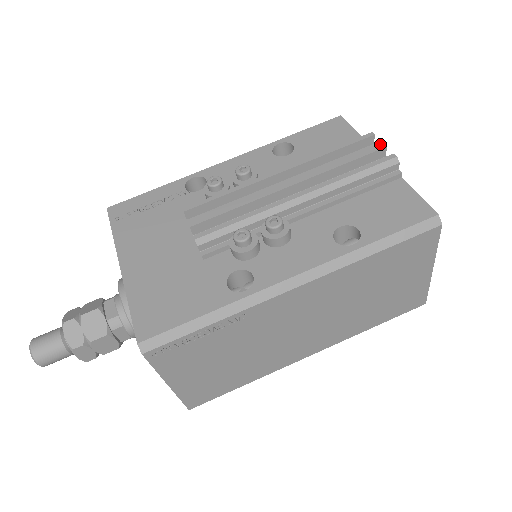
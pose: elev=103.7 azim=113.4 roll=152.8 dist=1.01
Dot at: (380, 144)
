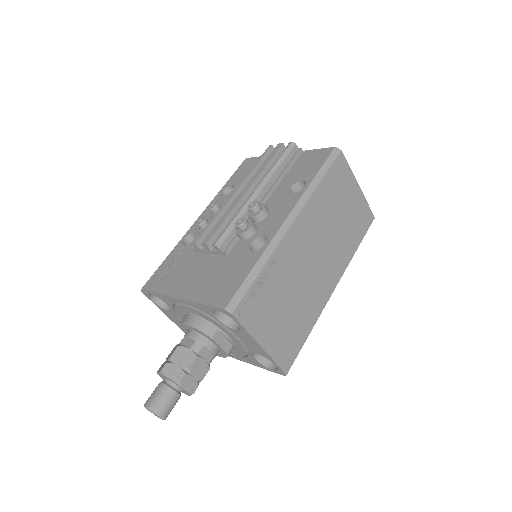
Dot at: (279, 145)
